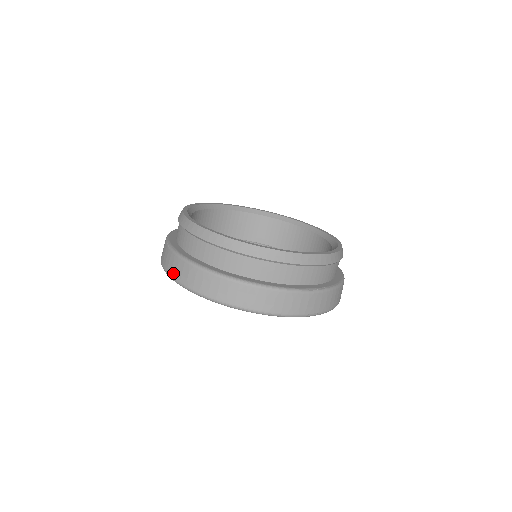
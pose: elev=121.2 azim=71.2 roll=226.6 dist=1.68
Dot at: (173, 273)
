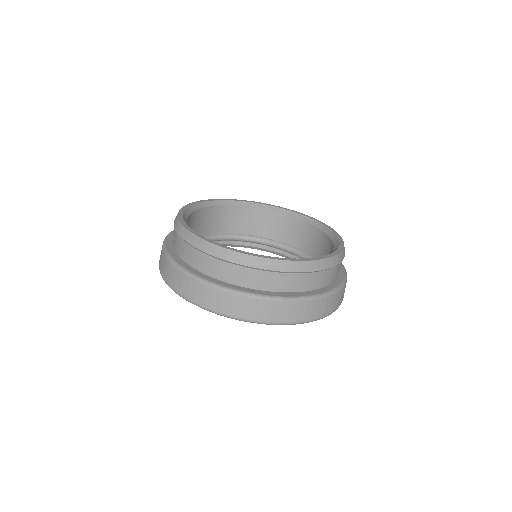
Dot at: (185, 293)
